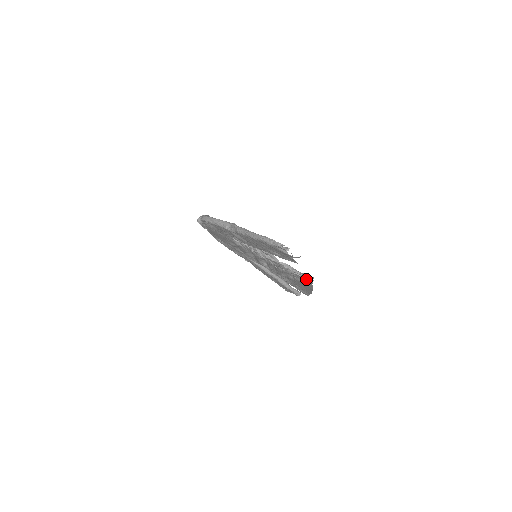
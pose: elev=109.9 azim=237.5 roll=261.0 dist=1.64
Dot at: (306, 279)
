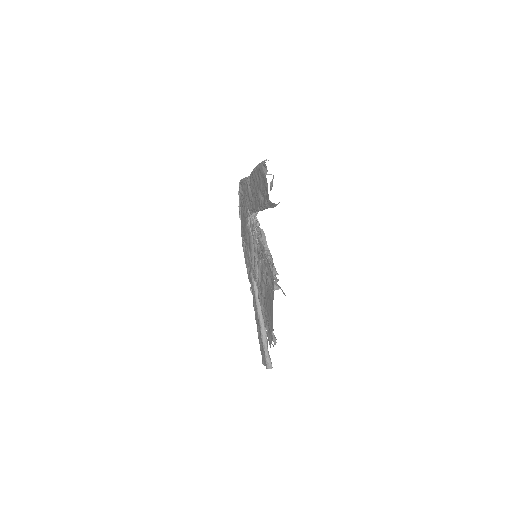
Dot at: (272, 267)
